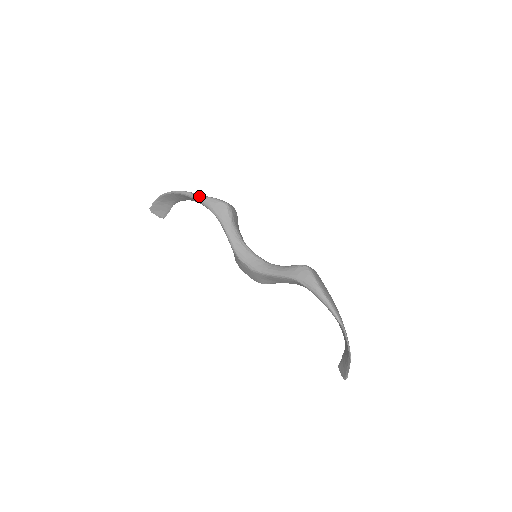
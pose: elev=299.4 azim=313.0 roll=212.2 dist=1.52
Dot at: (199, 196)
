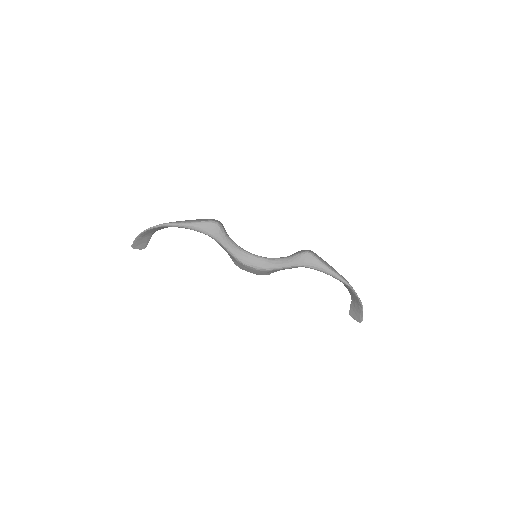
Dot at: (187, 224)
